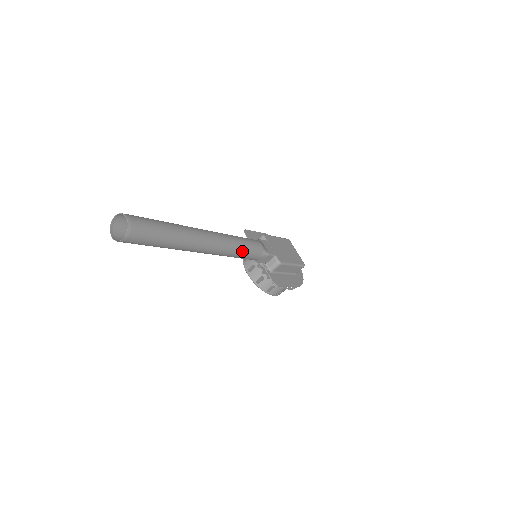
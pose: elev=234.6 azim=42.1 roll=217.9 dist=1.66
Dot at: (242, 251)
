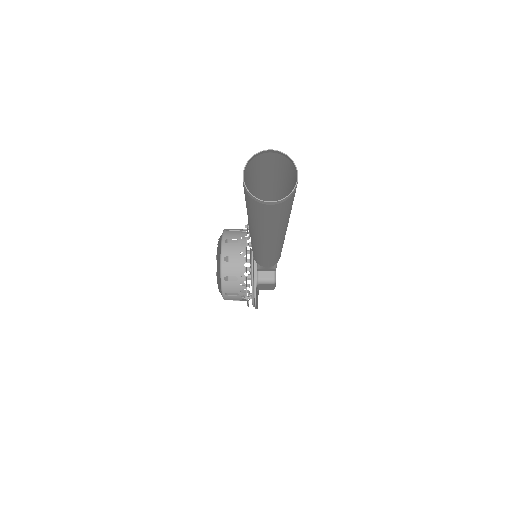
Dot at: (274, 258)
